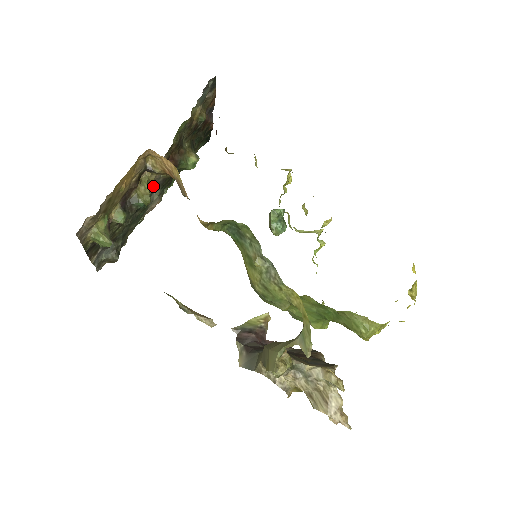
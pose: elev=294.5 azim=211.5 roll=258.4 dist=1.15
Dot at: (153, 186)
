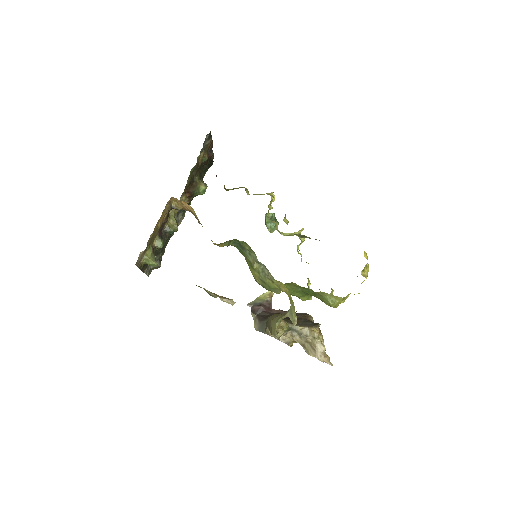
Dot at: (177, 212)
